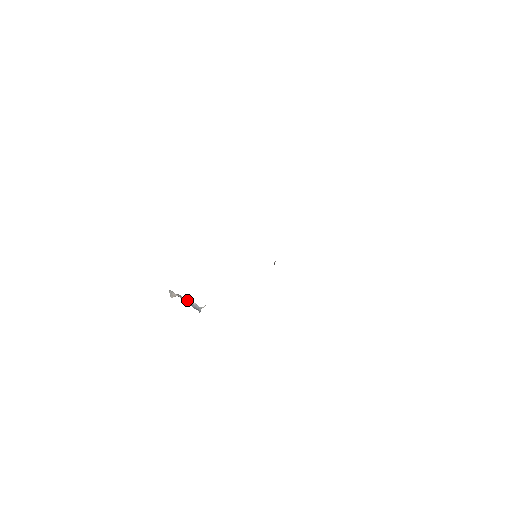
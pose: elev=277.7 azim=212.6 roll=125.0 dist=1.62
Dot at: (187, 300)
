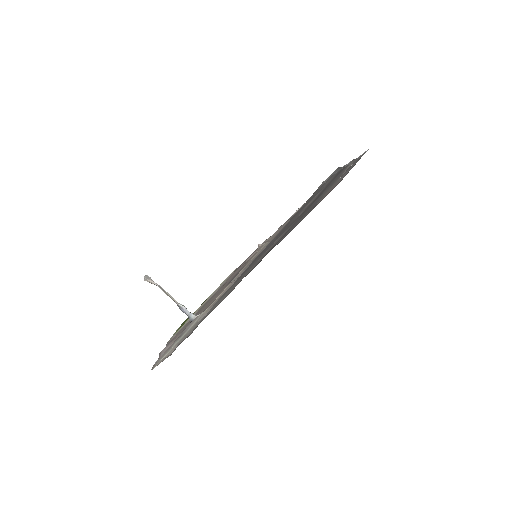
Dot at: (174, 299)
